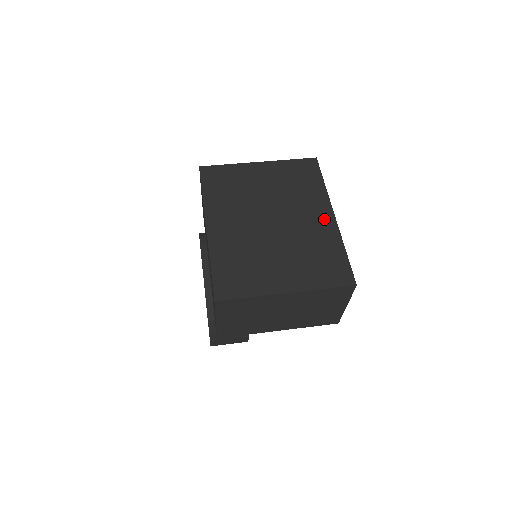
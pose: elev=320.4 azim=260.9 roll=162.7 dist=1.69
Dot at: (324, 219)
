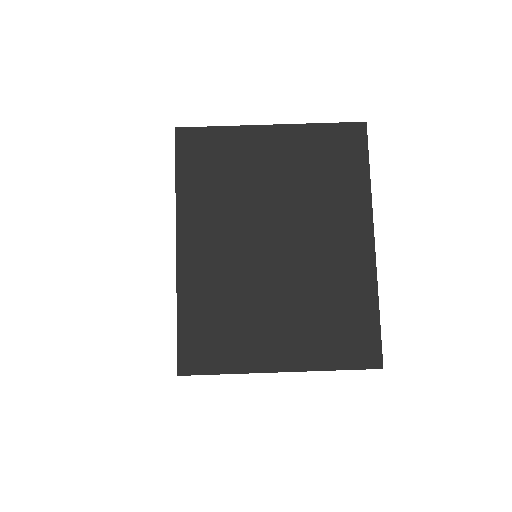
Dot at: (357, 247)
